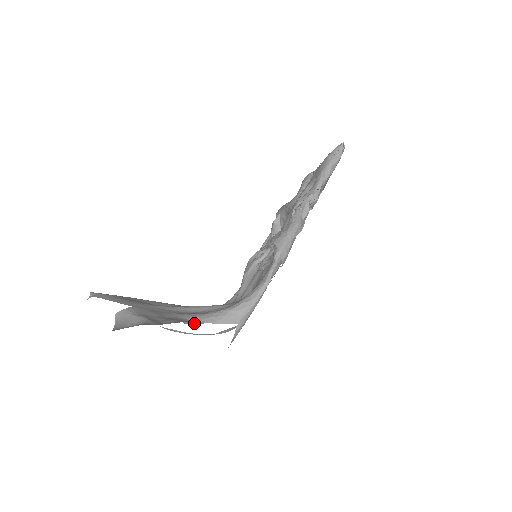
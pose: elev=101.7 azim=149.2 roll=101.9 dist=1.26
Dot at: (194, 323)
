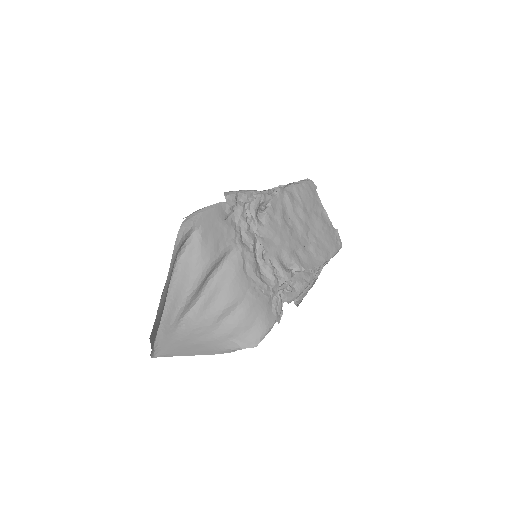
Dot at: (201, 316)
